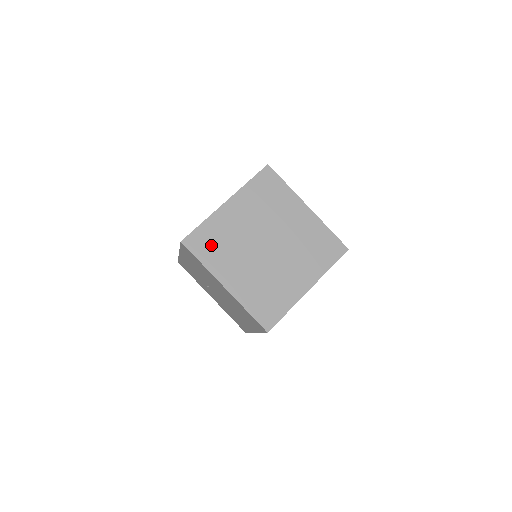
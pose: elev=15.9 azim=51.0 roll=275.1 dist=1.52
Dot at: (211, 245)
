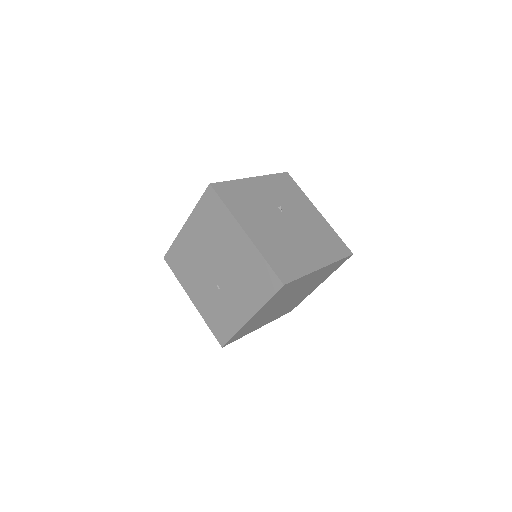
Dot at: occluded
